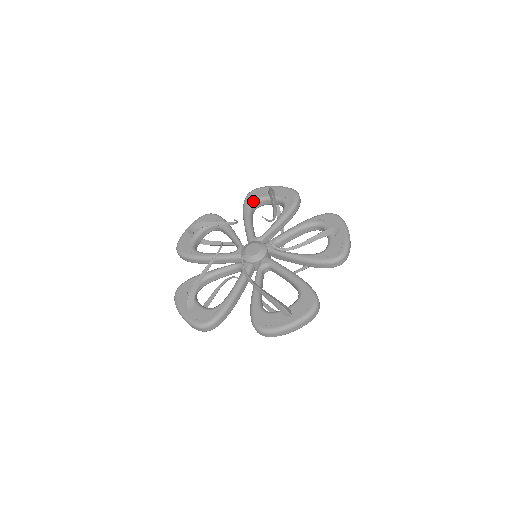
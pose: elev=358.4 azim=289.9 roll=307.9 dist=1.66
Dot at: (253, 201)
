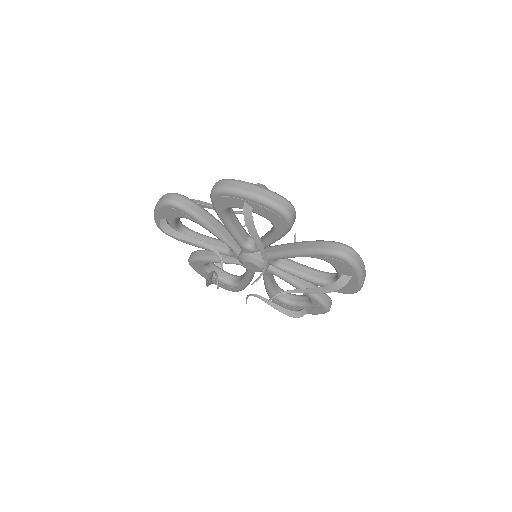
Dot at: (225, 209)
